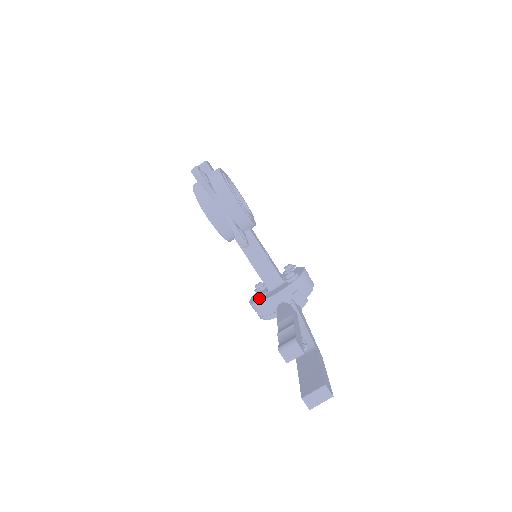
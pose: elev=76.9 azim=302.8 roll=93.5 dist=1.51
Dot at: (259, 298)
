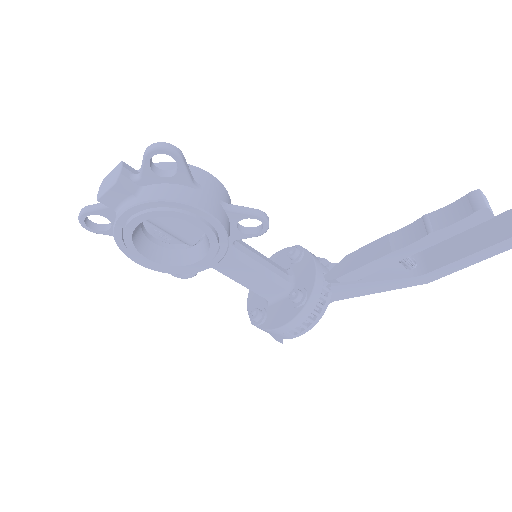
Dot at: (306, 293)
